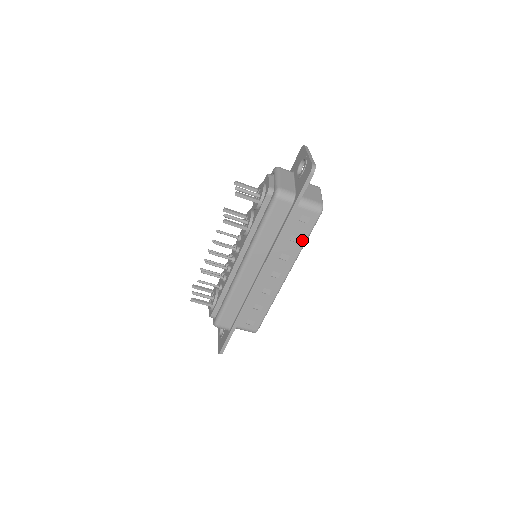
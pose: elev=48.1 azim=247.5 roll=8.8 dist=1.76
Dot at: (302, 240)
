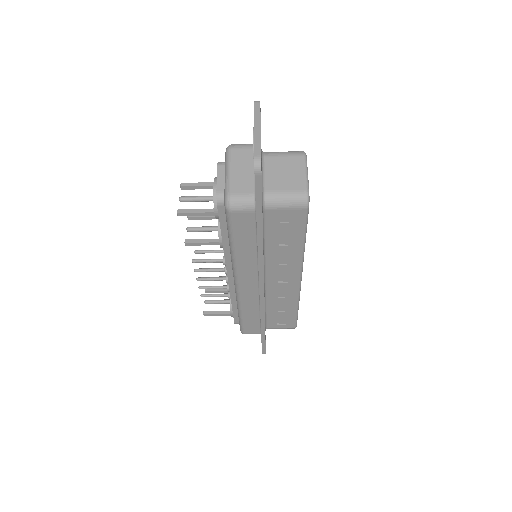
Dot at: (298, 241)
